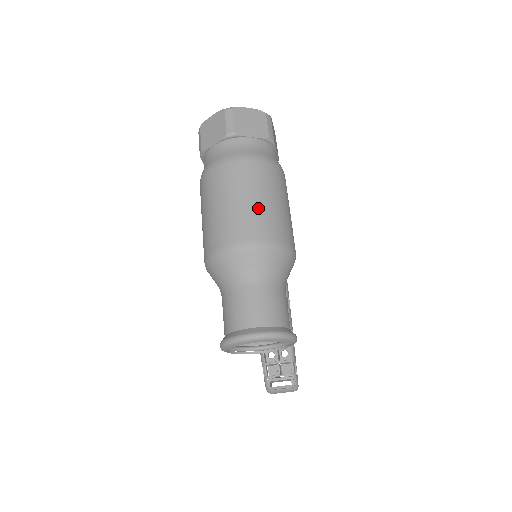
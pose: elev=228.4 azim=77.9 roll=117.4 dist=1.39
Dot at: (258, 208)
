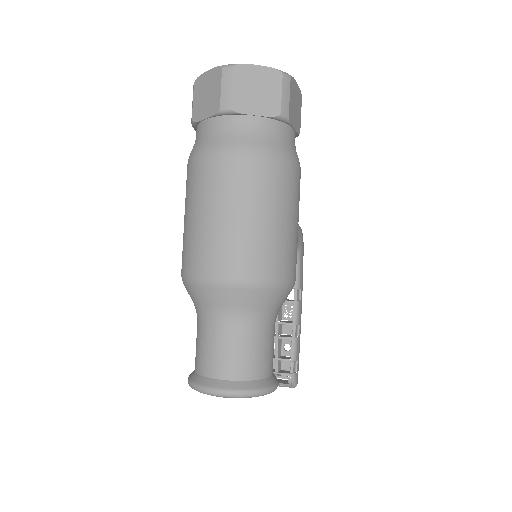
Dot at: (245, 230)
